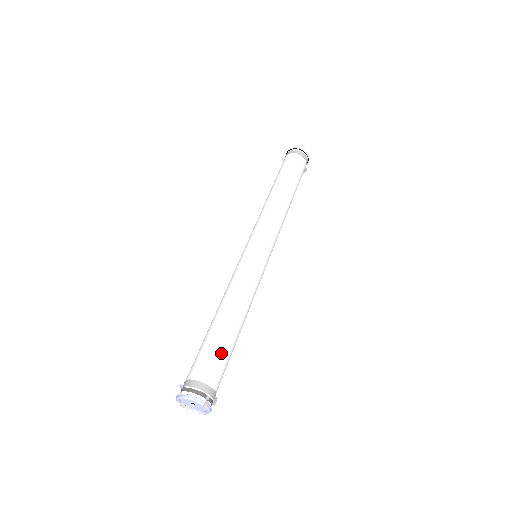
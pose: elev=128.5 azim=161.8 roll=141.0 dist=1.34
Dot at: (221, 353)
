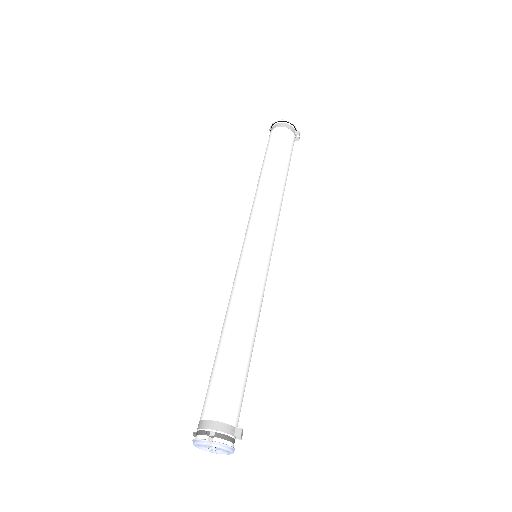
Dot at: (219, 379)
